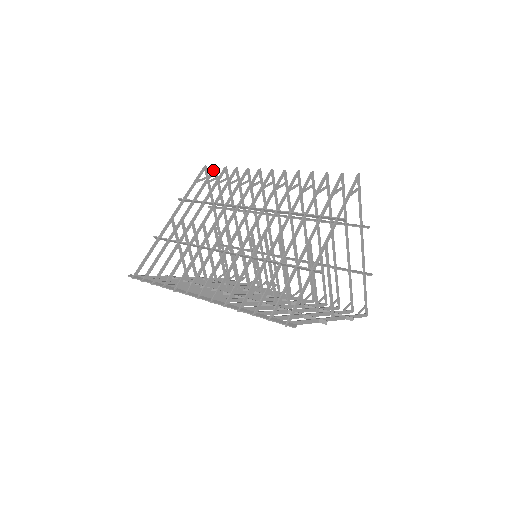
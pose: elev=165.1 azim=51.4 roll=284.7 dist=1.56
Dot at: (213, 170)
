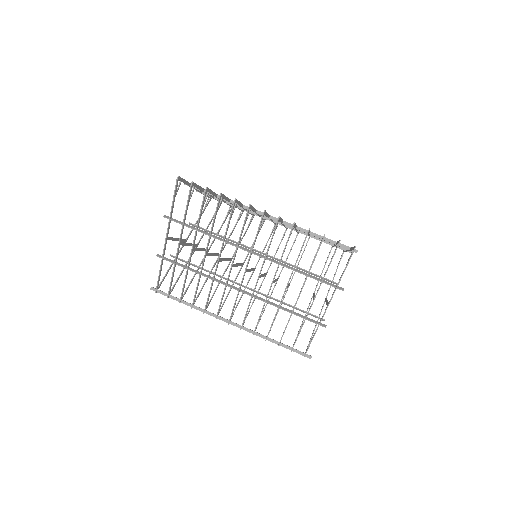
Dot at: (191, 187)
